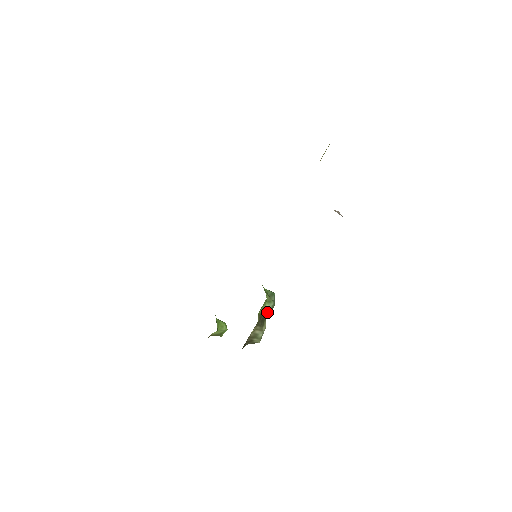
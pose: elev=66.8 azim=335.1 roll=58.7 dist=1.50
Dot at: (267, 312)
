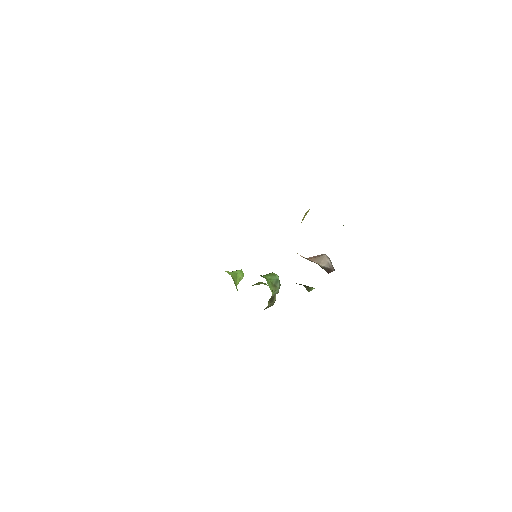
Dot at: (275, 294)
